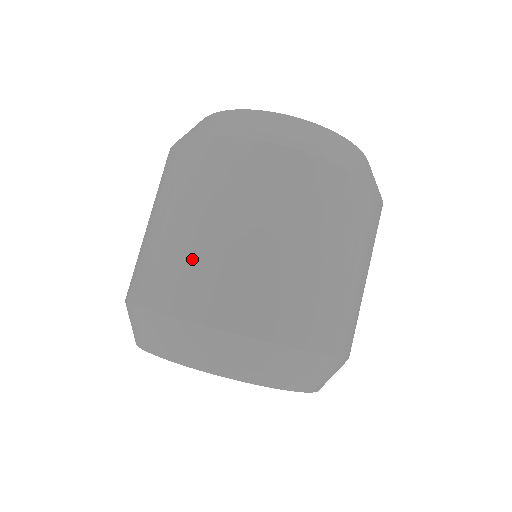
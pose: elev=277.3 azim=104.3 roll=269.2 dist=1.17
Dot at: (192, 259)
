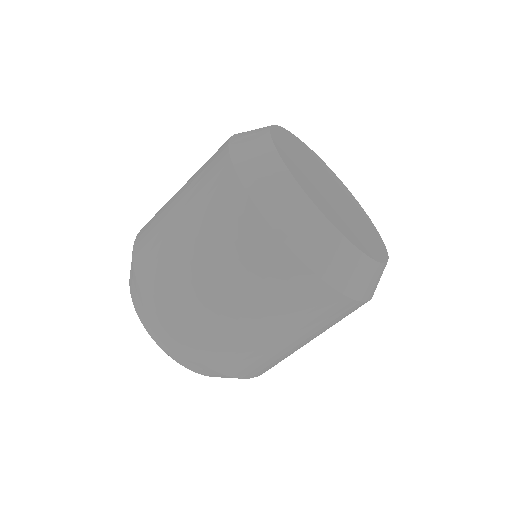
Dot at: (194, 301)
